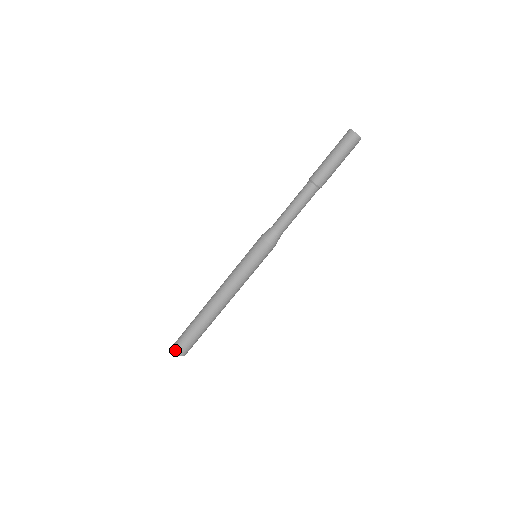
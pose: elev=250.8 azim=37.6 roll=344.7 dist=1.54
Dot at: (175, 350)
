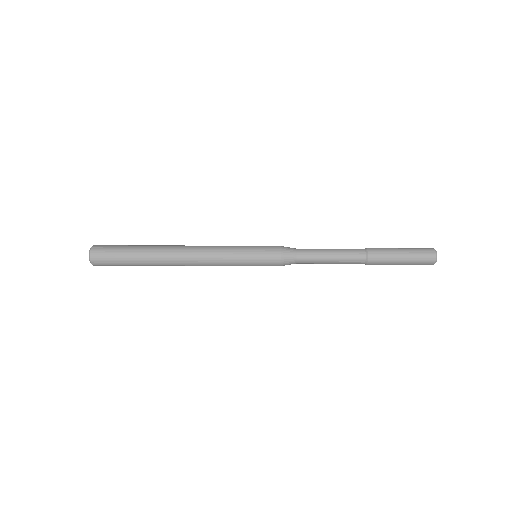
Dot at: (92, 258)
